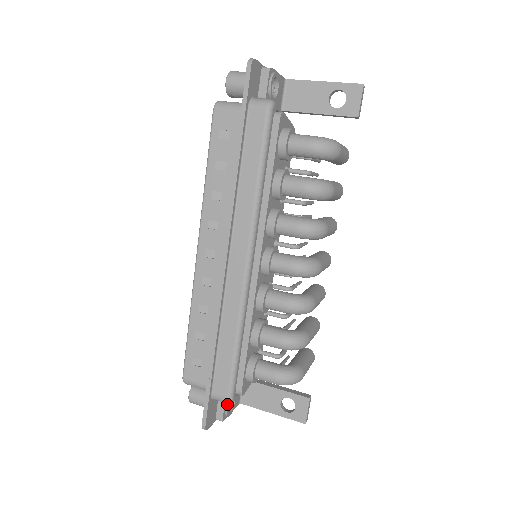
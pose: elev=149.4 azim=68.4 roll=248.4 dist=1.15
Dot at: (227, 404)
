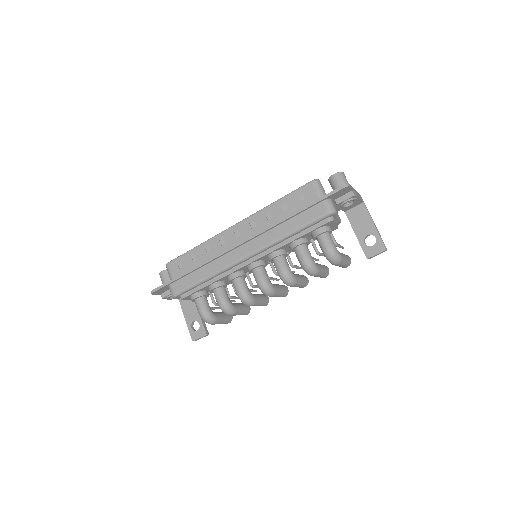
Dot at: occluded
